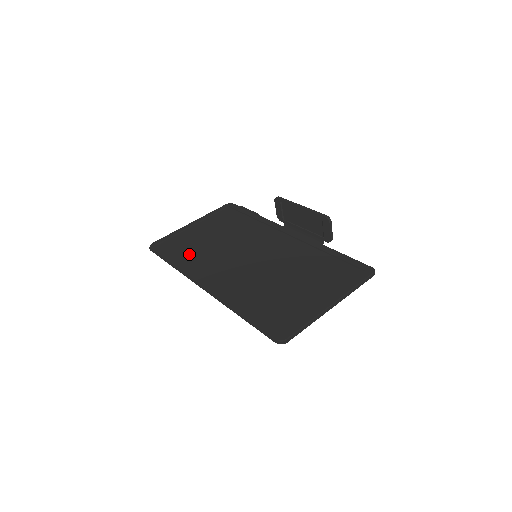
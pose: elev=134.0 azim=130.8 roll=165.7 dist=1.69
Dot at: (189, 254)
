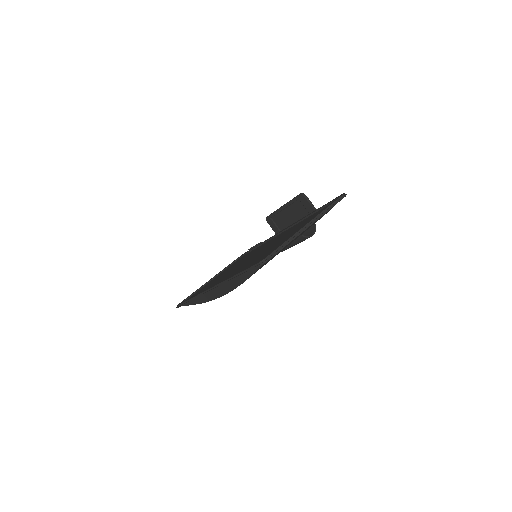
Dot at: occluded
